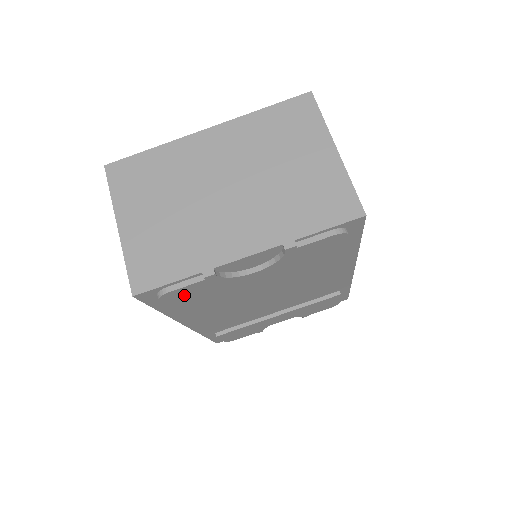
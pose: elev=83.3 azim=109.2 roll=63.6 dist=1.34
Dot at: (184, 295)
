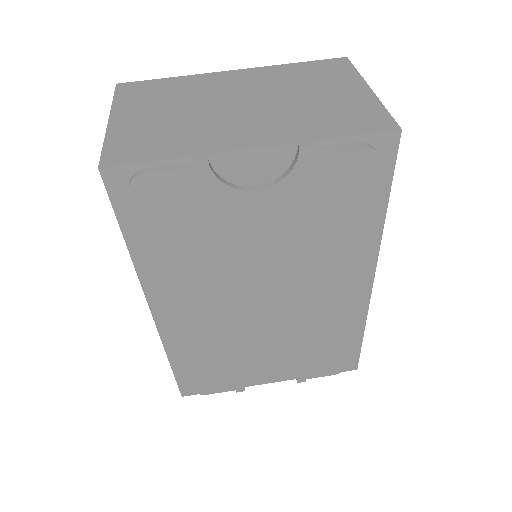
Dot at: (162, 198)
